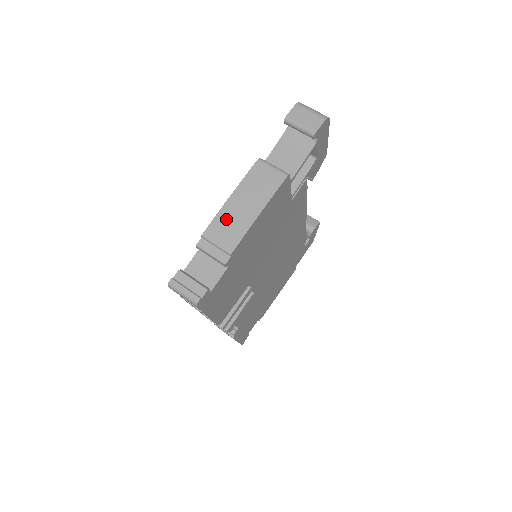
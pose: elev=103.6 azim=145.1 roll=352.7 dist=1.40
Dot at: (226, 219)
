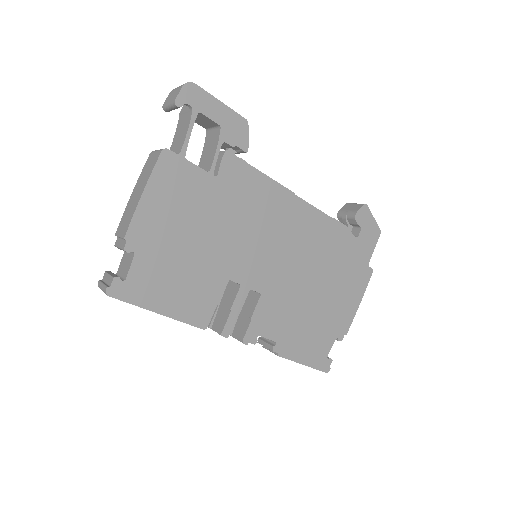
Dot at: (127, 212)
